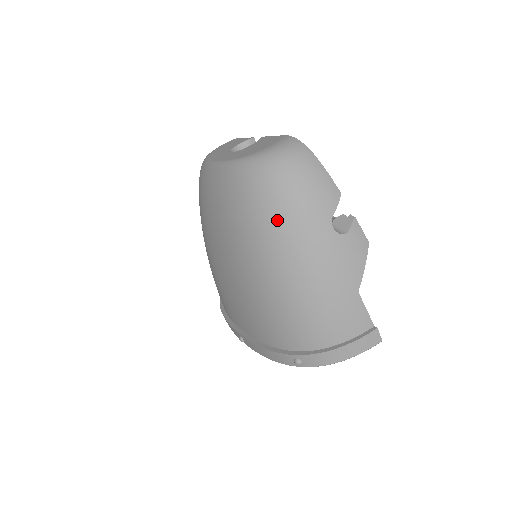
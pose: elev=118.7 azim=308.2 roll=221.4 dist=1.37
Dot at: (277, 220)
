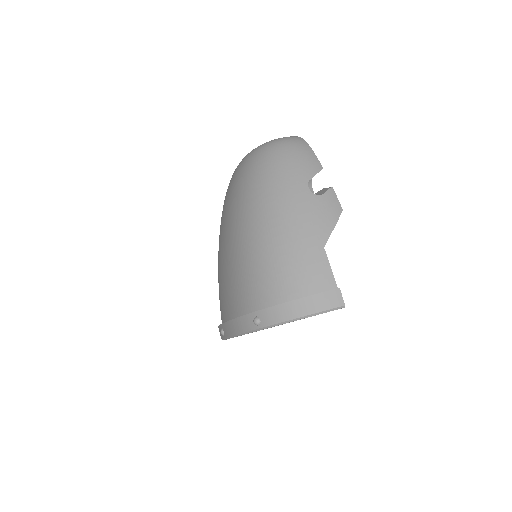
Dot at: (263, 180)
